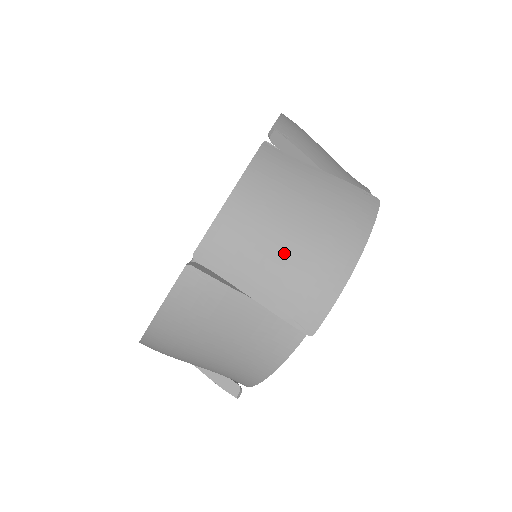
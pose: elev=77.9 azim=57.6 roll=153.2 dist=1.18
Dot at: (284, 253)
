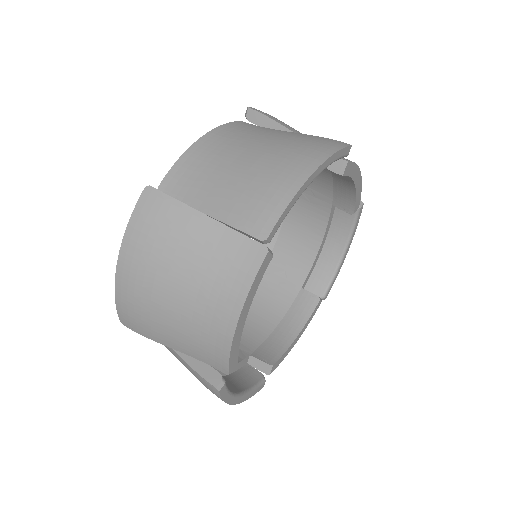
Dot at: (239, 171)
